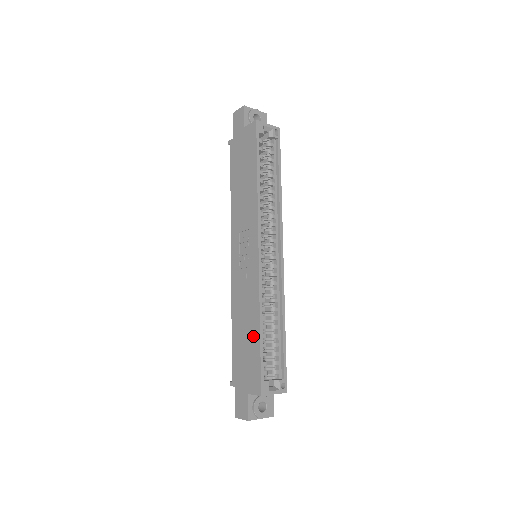
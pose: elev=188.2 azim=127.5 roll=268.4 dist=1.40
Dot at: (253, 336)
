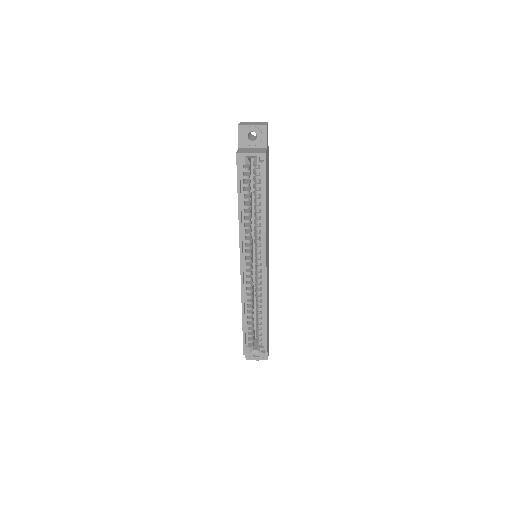
Dot at: occluded
